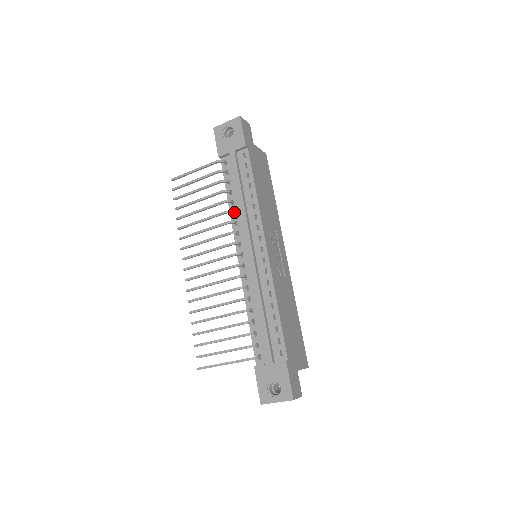
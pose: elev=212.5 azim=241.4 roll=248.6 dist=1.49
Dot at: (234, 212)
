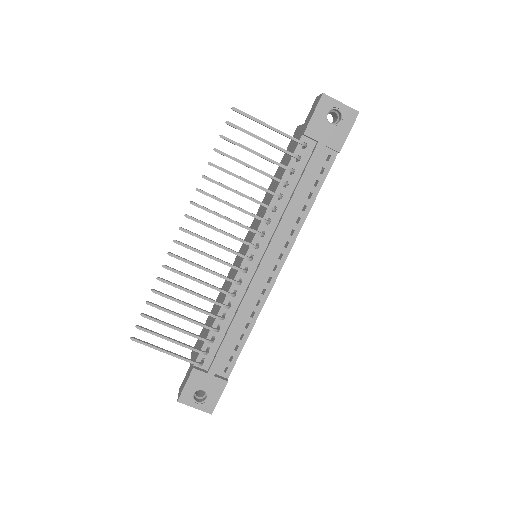
Dot at: (276, 210)
